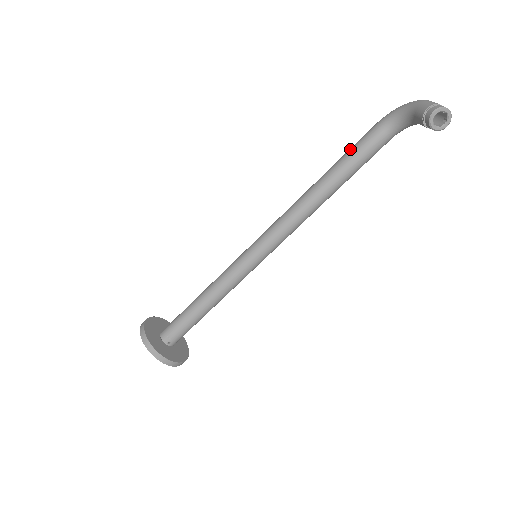
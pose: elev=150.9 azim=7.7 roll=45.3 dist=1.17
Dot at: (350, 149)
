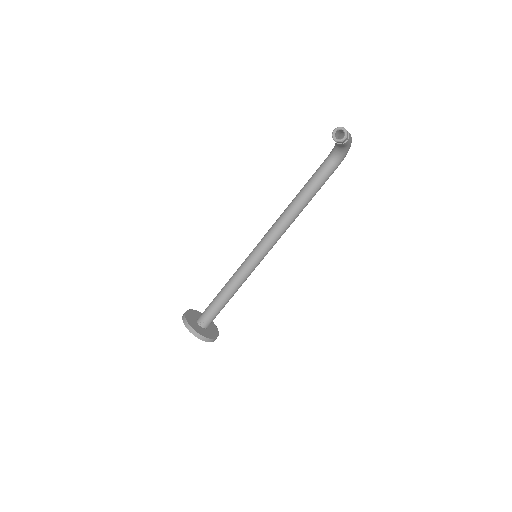
Dot at: occluded
